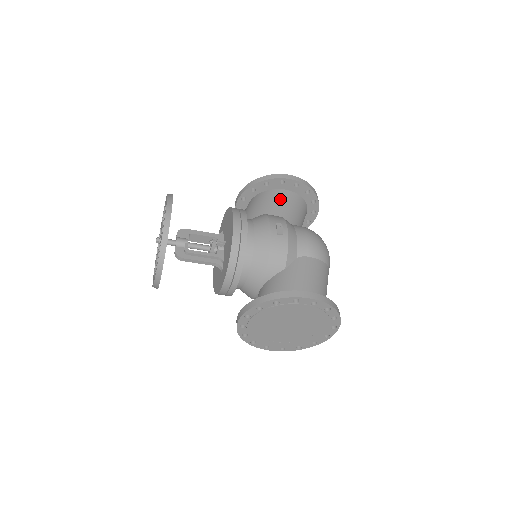
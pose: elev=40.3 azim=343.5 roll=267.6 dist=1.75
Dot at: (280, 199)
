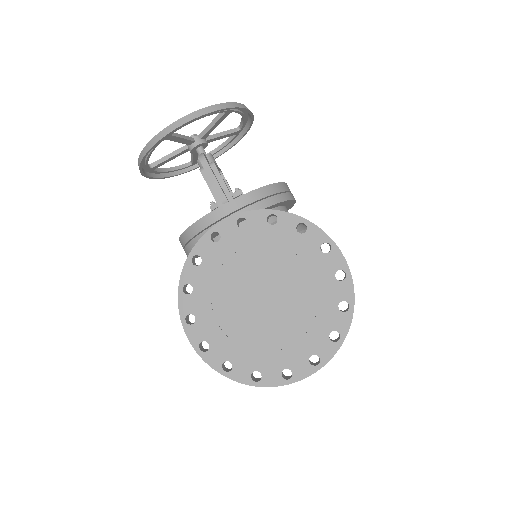
Dot at: occluded
